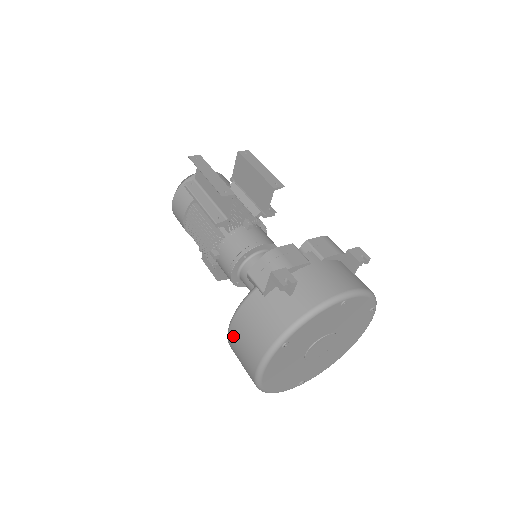
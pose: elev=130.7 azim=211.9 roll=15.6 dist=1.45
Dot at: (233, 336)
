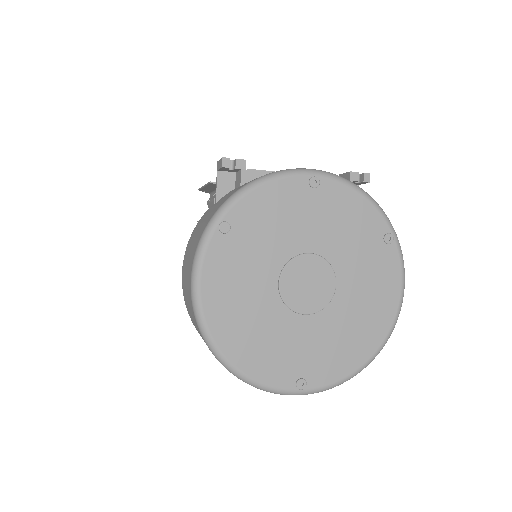
Dot at: (183, 277)
